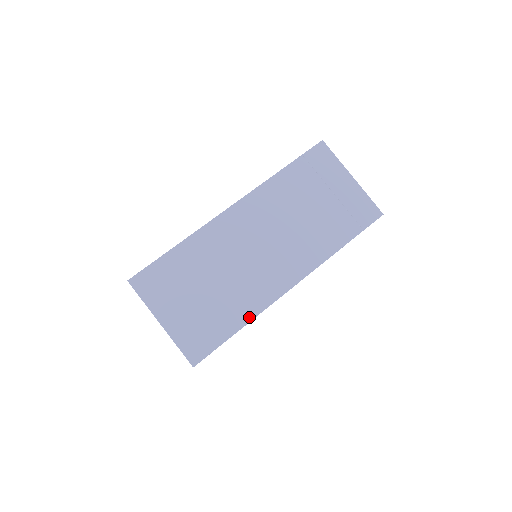
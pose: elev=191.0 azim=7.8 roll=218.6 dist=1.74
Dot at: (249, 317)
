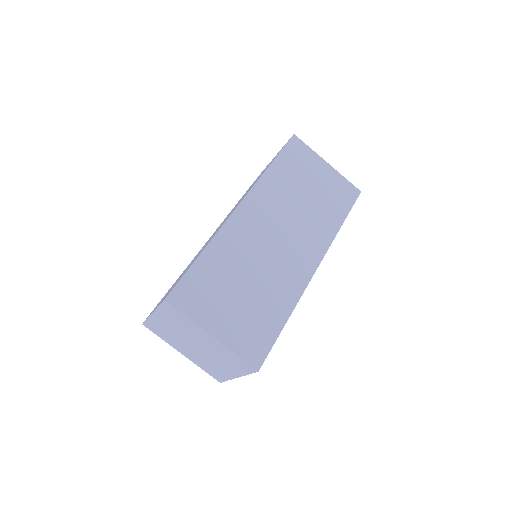
Dot at: (290, 307)
